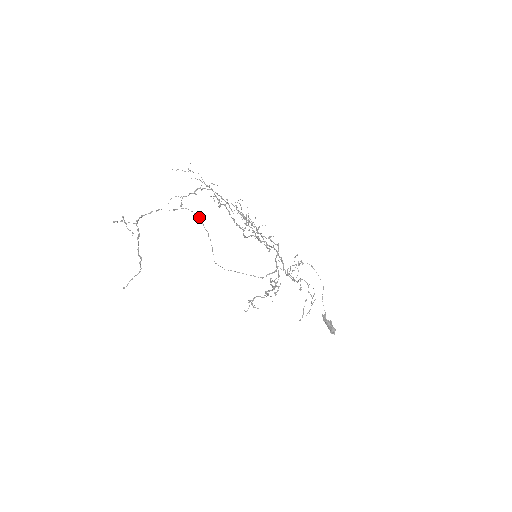
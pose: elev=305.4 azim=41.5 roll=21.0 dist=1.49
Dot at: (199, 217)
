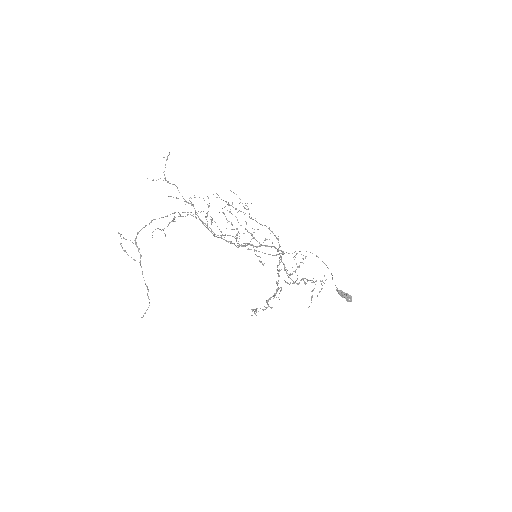
Dot at: occluded
